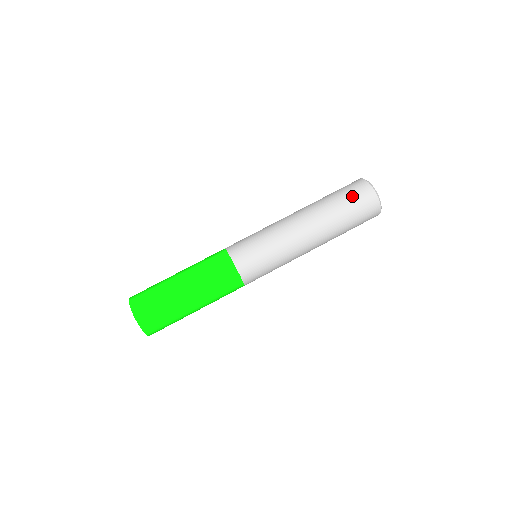
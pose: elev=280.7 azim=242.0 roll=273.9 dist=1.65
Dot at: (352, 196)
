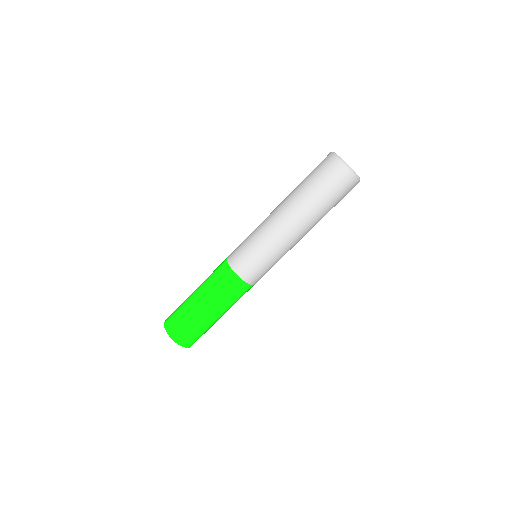
Dot at: (339, 192)
